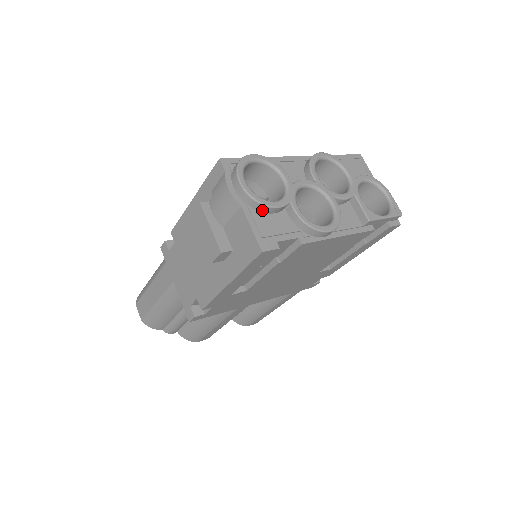
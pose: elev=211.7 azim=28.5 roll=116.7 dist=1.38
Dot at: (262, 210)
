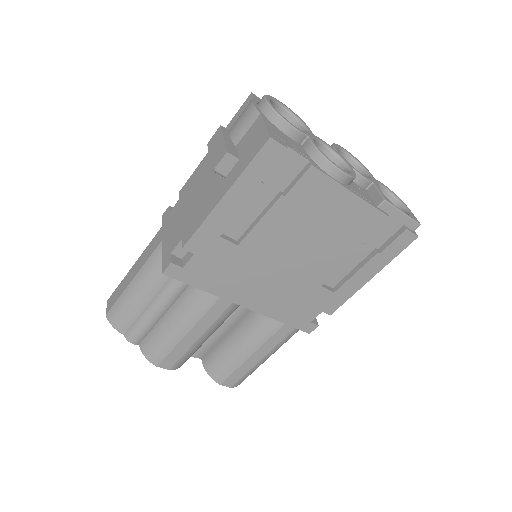
Dot at: (279, 126)
